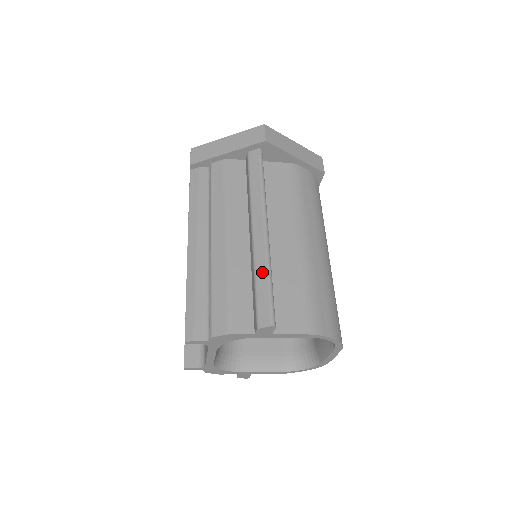
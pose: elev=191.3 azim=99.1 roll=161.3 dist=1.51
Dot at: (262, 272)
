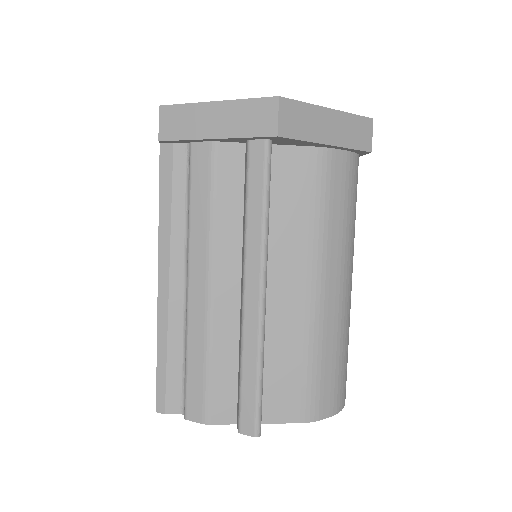
Dot at: (251, 362)
